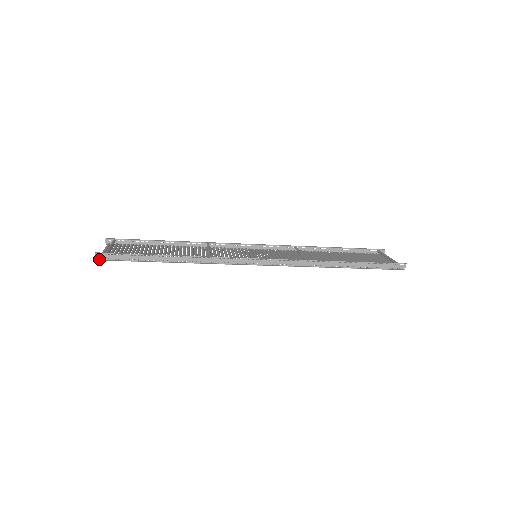
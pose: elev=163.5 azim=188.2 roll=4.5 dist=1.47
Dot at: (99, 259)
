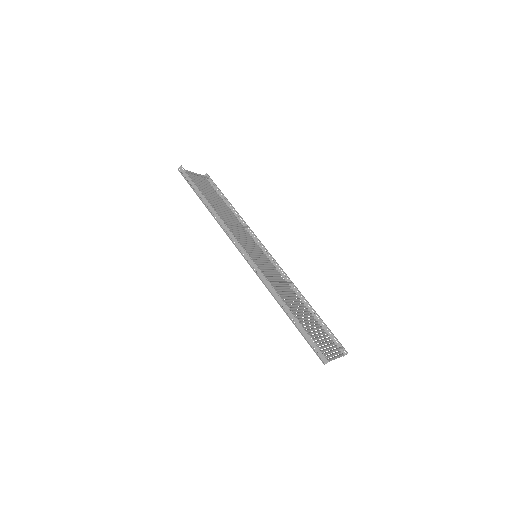
Dot at: (180, 170)
